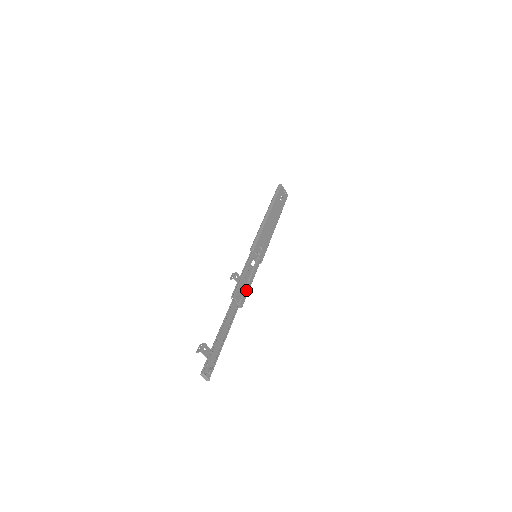
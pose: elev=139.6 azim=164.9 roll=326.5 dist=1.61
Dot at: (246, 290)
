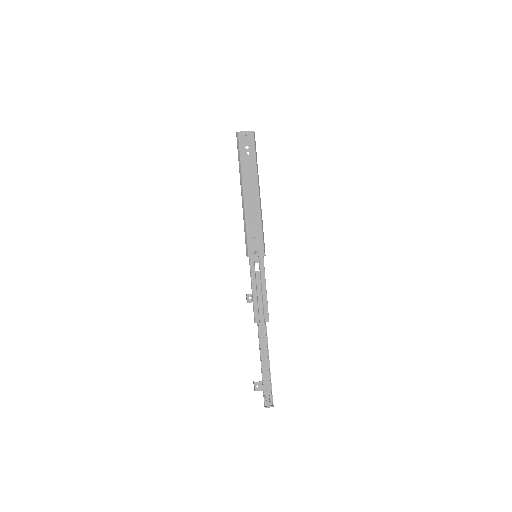
Dot at: (264, 302)
